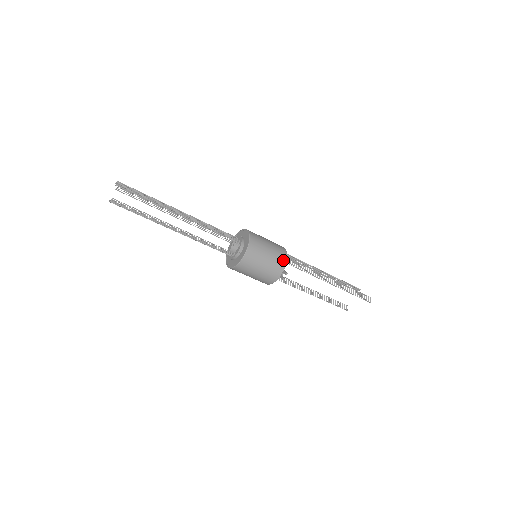
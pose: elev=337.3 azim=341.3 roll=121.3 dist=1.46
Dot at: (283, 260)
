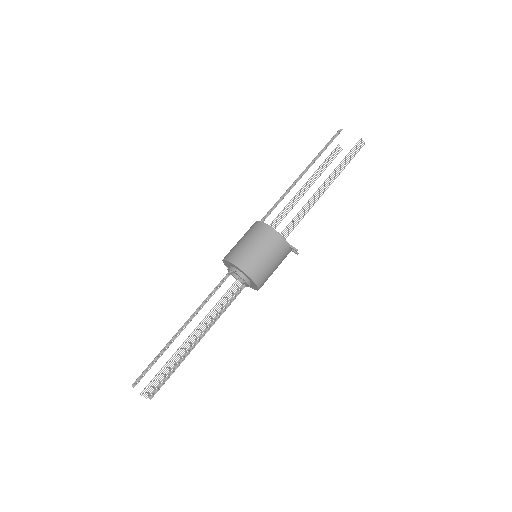
Dot at: (283, 244)
